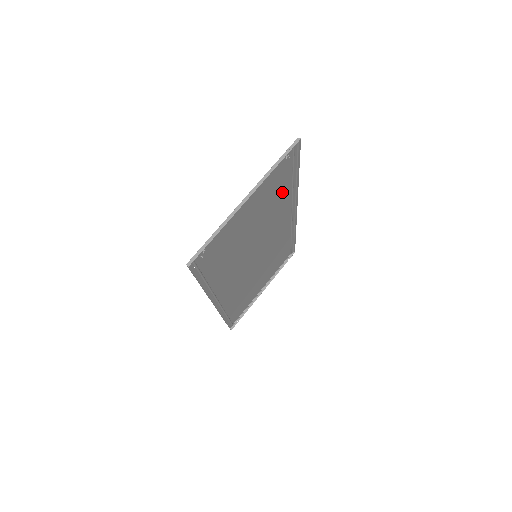
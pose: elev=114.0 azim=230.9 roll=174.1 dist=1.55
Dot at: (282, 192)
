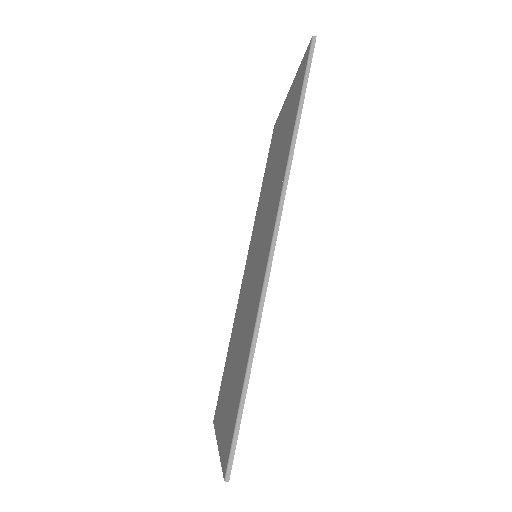
Dot at: (242, 361)
